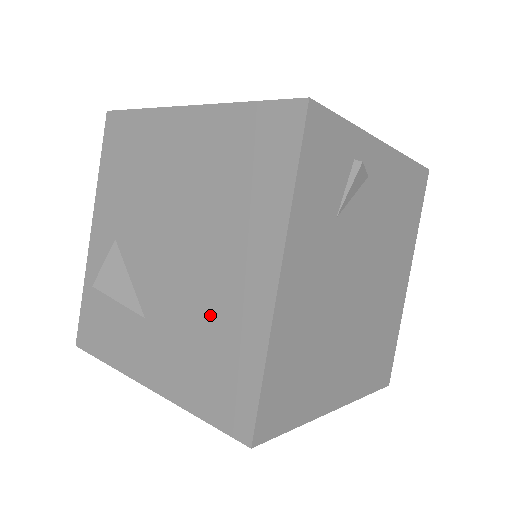
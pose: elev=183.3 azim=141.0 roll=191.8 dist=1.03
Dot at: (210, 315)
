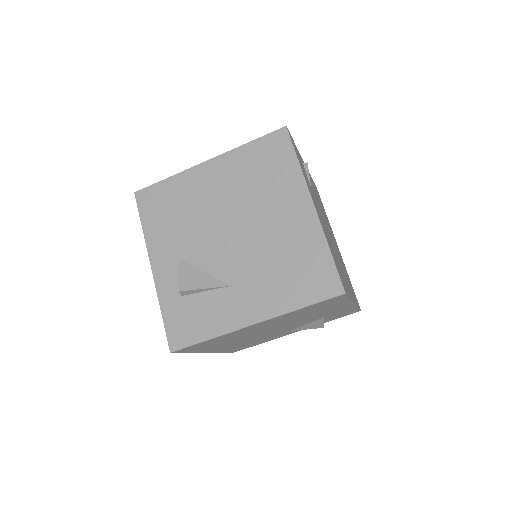
Dot at: (281, 249)
